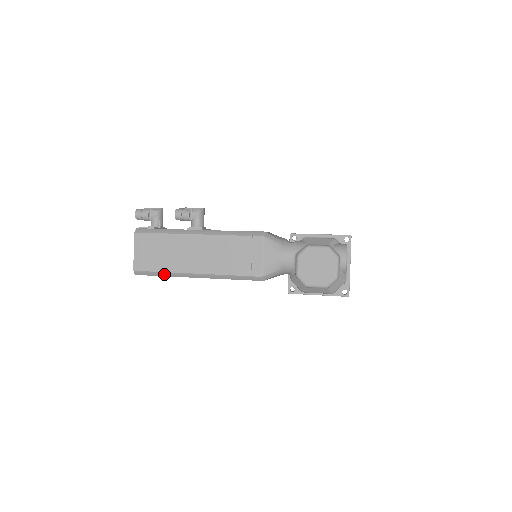
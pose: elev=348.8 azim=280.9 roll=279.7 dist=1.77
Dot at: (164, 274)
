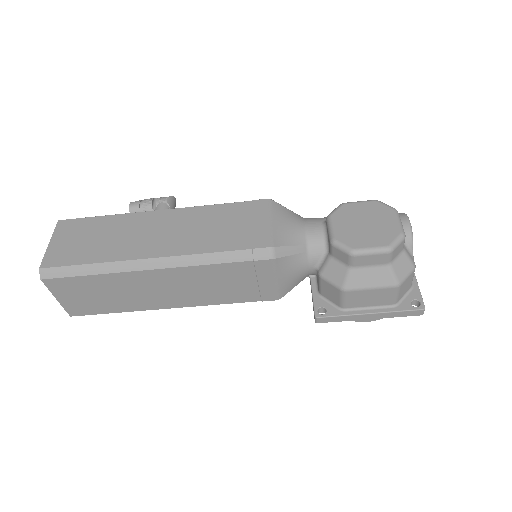
Dot at: (94, 269)
